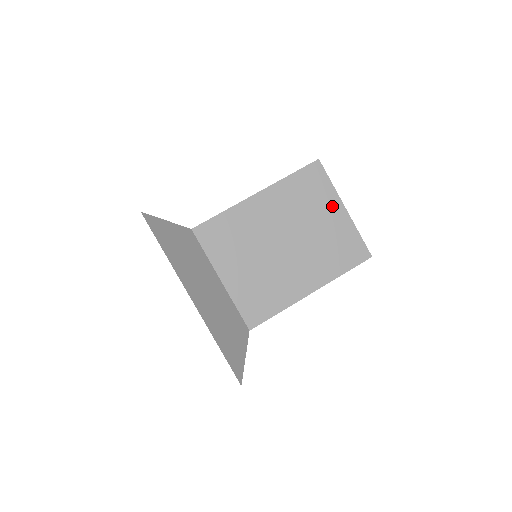
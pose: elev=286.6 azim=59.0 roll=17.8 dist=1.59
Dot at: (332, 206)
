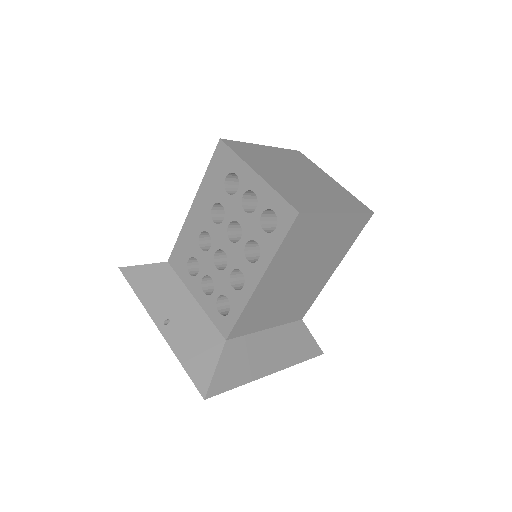
Dot at: (328, 224)
